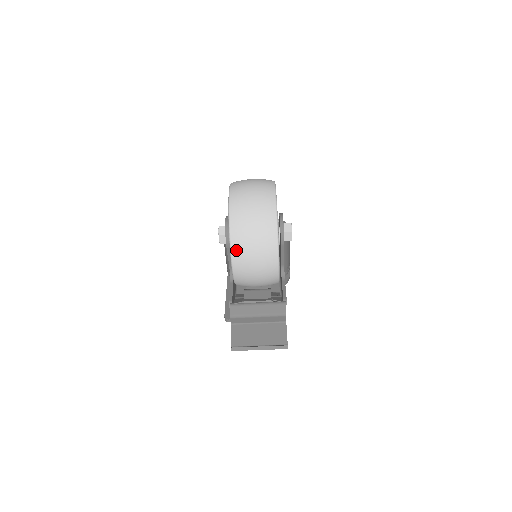
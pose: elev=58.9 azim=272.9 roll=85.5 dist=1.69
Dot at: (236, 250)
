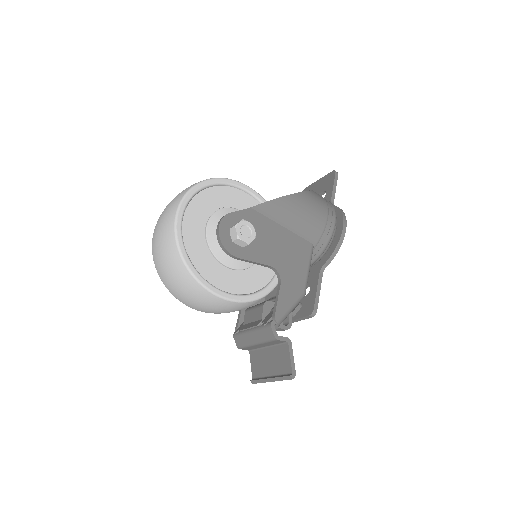
Dot at: (179, 299)
